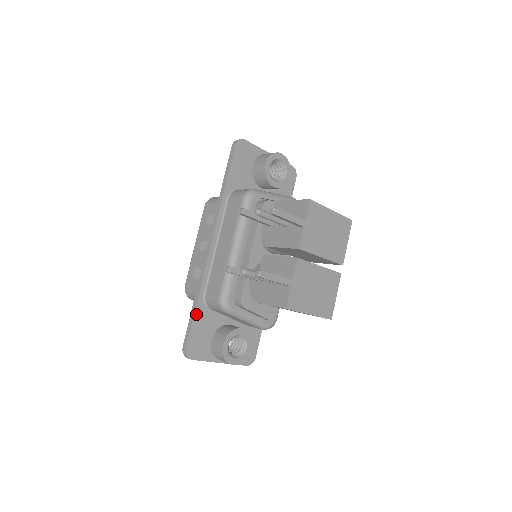
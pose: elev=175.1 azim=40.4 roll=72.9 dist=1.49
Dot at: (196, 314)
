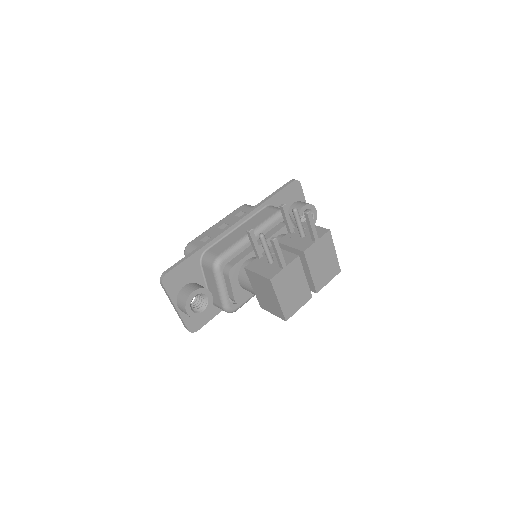
Dot at: (191, 258)
